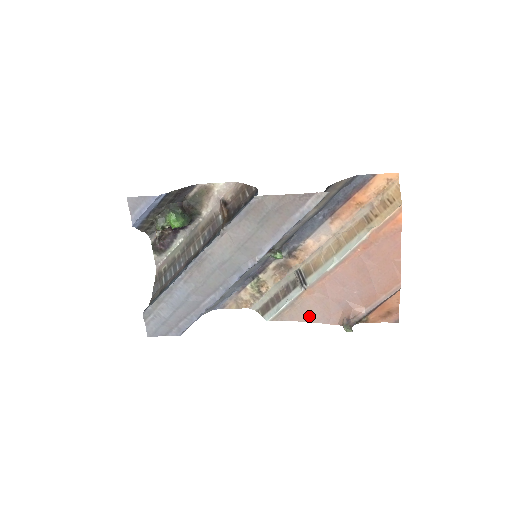
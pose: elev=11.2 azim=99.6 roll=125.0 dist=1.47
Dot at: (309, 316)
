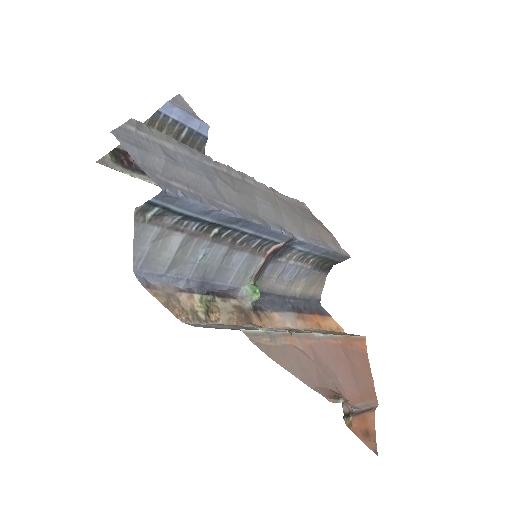
Dot at: (292, 366)
